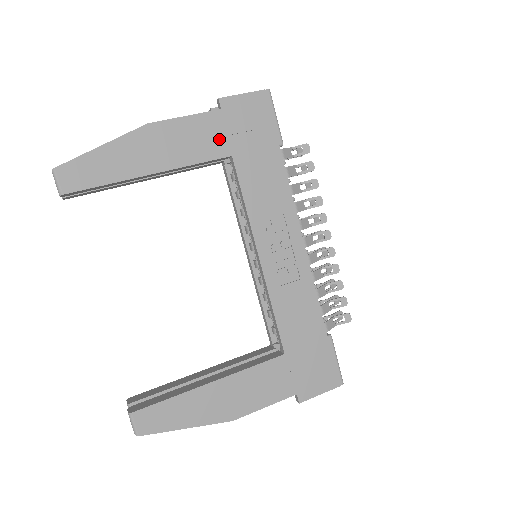
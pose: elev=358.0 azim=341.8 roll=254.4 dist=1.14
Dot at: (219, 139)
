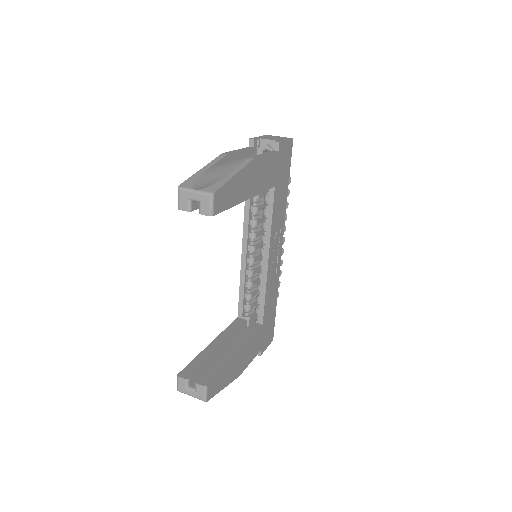
Dot at: (274, 174)
